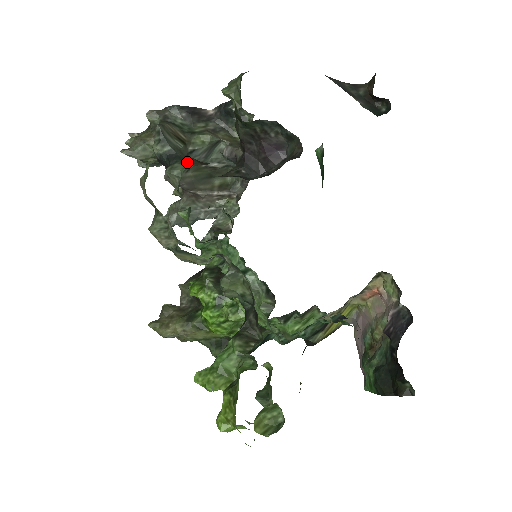
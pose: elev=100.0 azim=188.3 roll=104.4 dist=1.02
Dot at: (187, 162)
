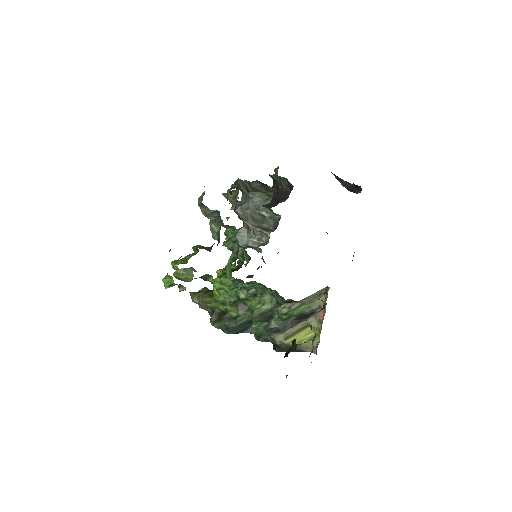
Dot at: (235, 184)
